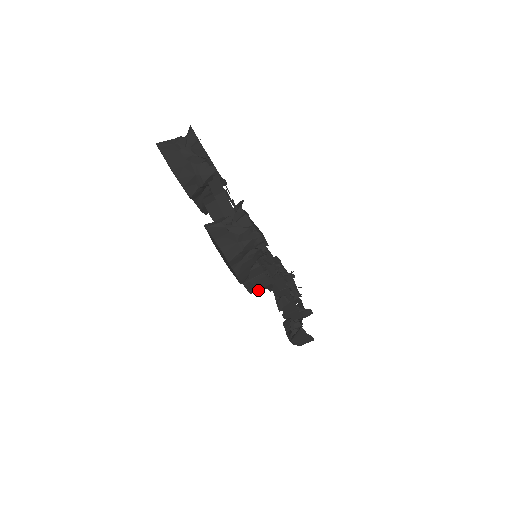
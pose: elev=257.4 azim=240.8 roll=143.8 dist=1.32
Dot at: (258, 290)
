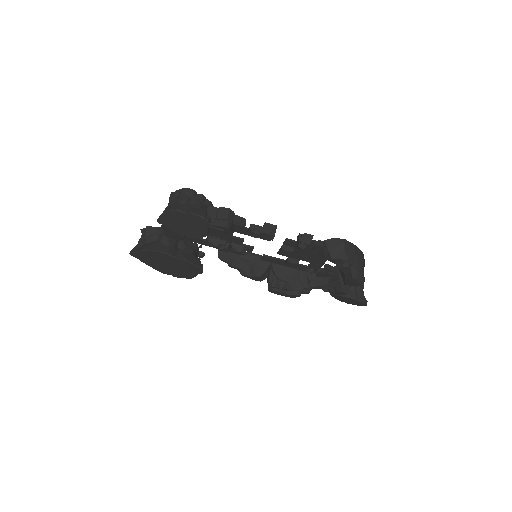
Dot at: (227, 219)
